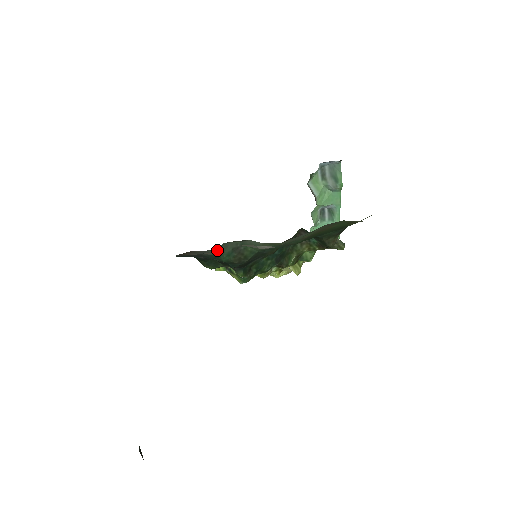
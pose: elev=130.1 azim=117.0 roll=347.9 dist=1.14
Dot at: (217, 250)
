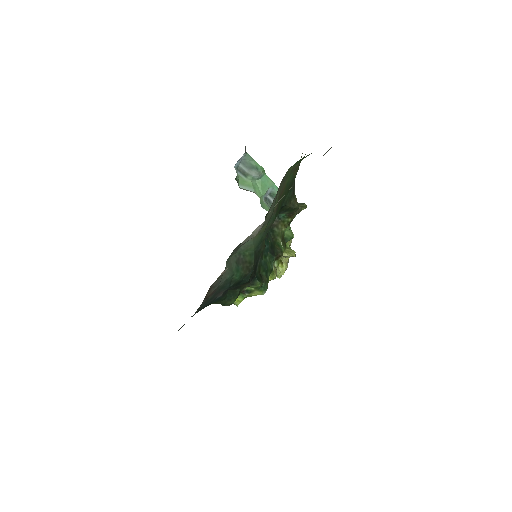
Dot at: (227, 272)
